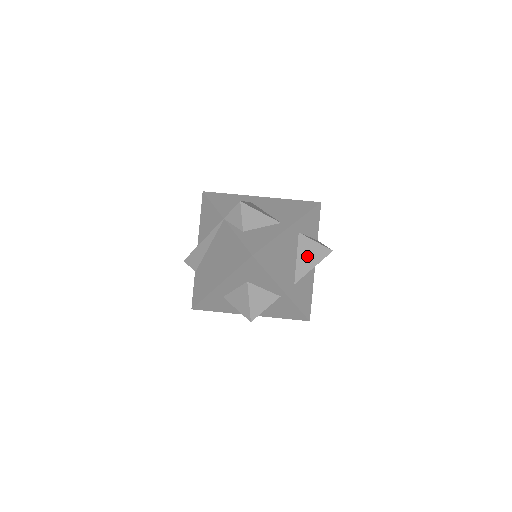
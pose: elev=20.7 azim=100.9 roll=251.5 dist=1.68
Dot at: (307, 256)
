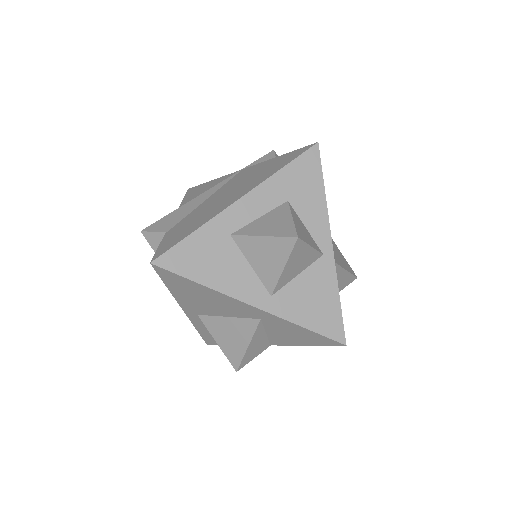
Dot at: (337, 253)
